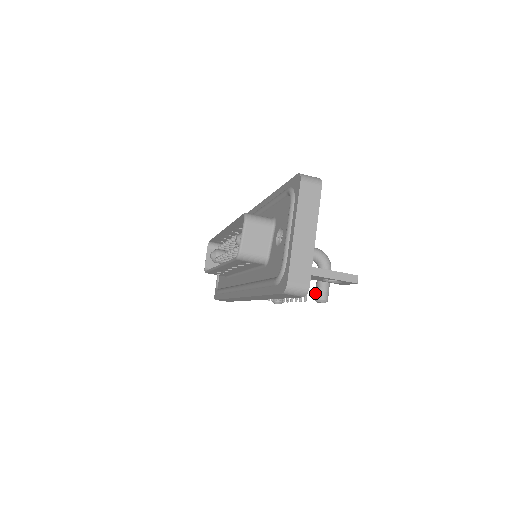
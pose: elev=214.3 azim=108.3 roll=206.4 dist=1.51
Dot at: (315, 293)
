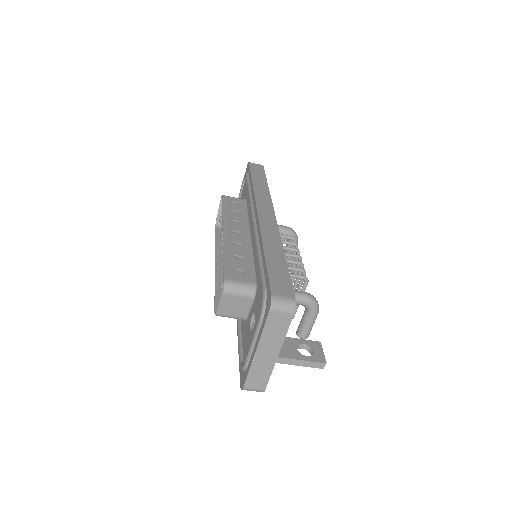
Dot at: occluded
